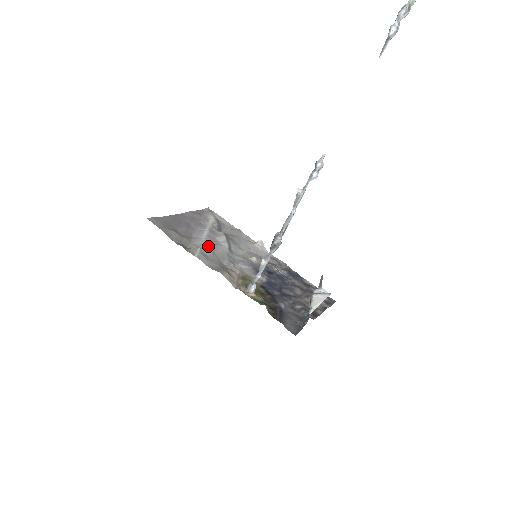
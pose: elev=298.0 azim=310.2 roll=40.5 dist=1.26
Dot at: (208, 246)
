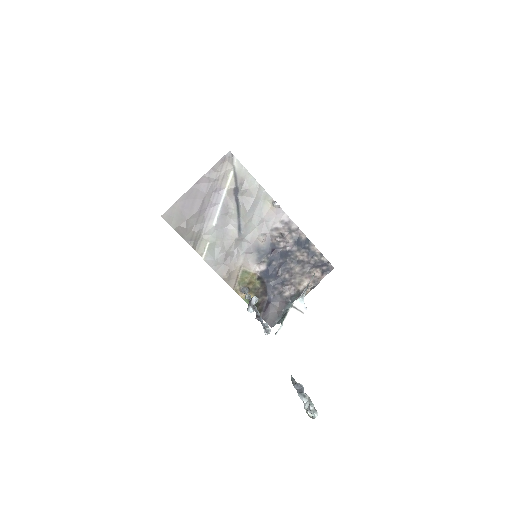
Dot at: (218, 234)
